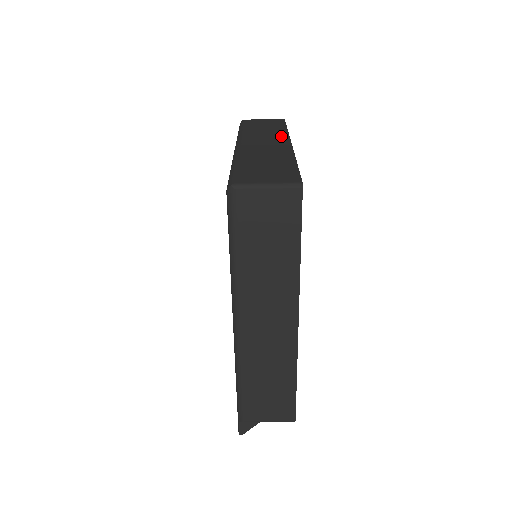
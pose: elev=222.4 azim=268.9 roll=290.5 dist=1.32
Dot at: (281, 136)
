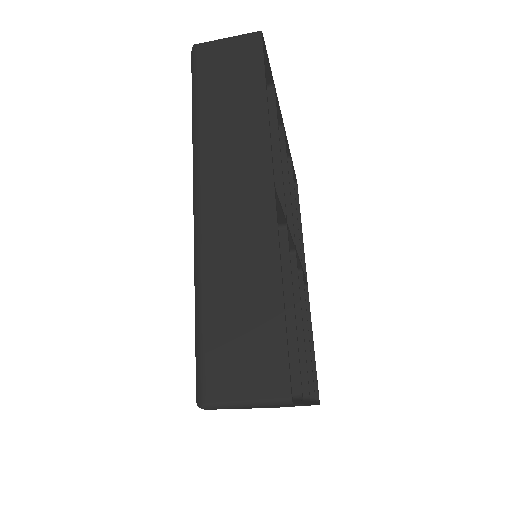
Dot at: (258, 152)
